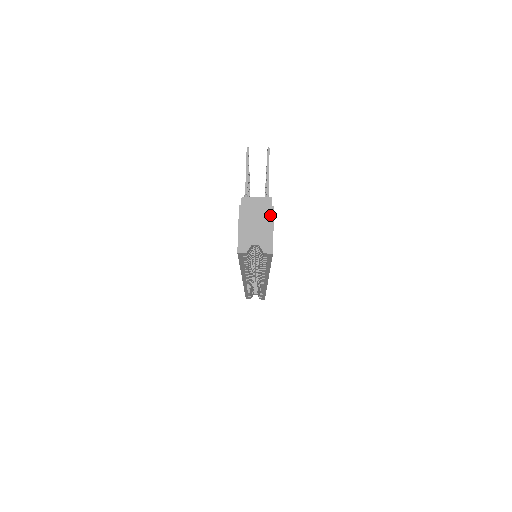
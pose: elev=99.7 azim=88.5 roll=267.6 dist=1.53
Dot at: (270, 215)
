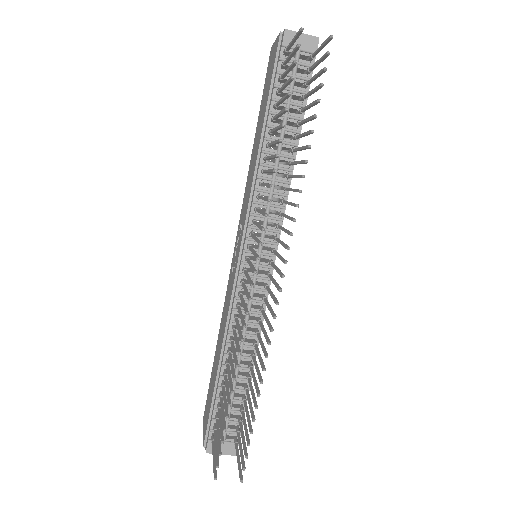
Dot at: occluded
